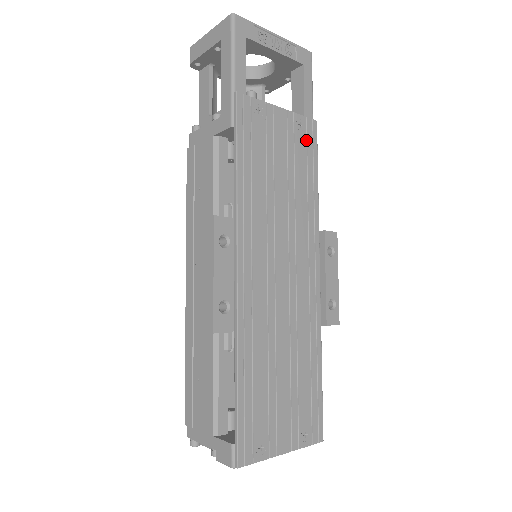
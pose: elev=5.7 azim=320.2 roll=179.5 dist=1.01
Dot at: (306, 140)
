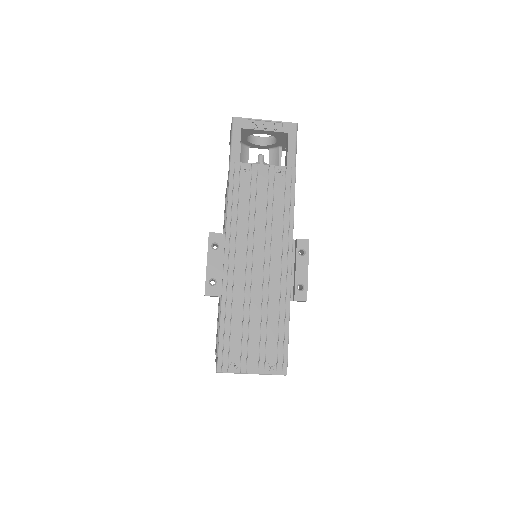
Dot at: (285, 181)
